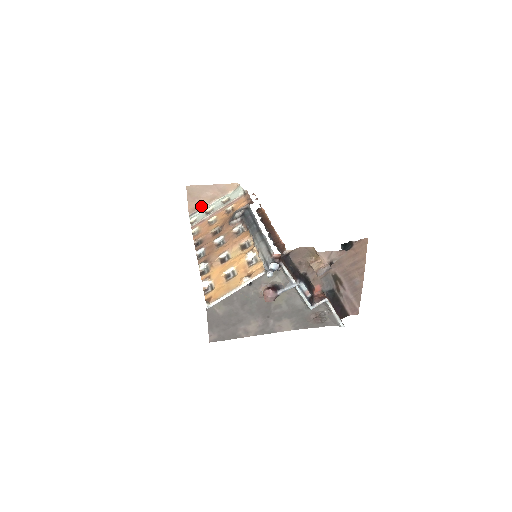
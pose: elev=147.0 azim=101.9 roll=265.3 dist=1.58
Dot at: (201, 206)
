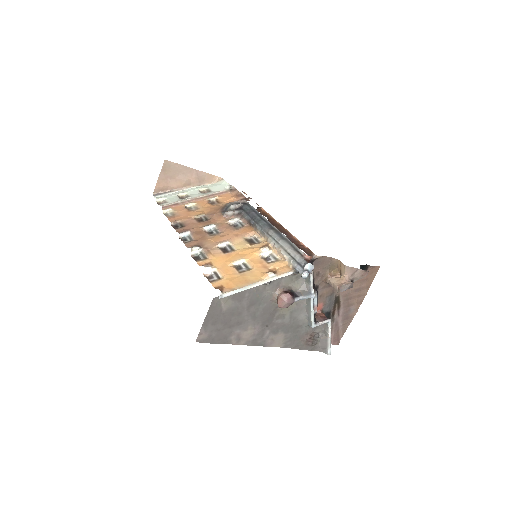
Dot at: (171, 188)
